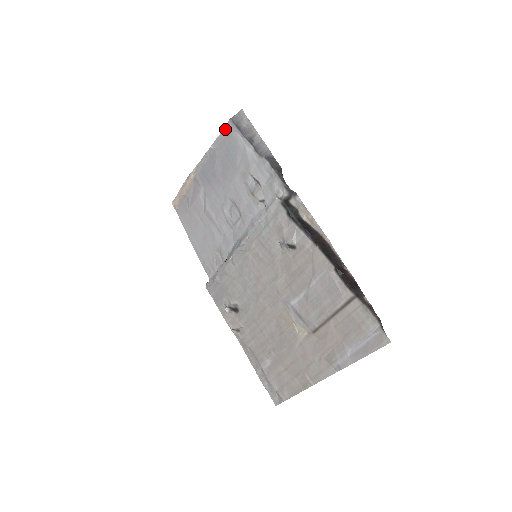
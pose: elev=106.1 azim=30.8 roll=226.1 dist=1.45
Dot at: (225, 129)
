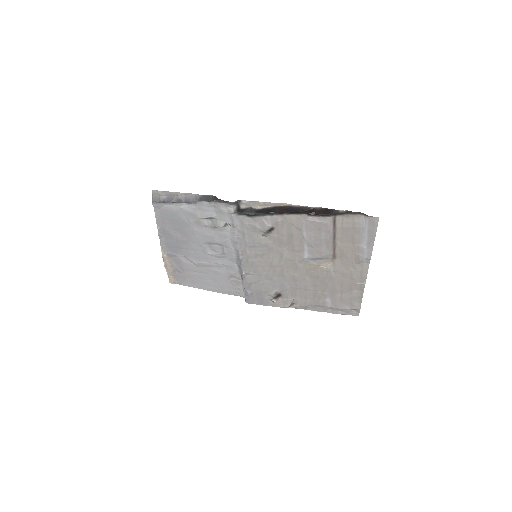
Dot at: (155, 211)
